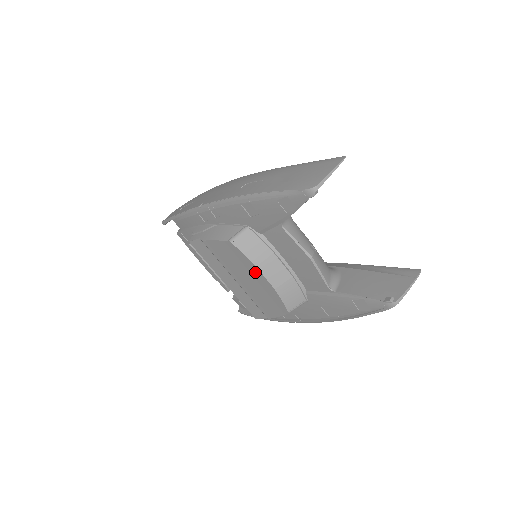
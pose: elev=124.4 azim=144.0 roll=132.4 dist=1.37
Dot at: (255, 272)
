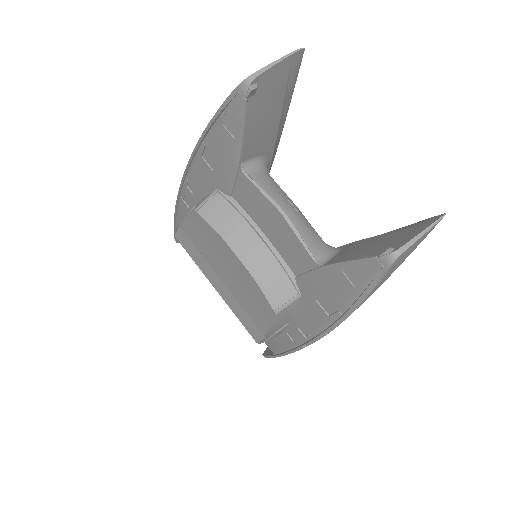
Dot at: (227, 251)
